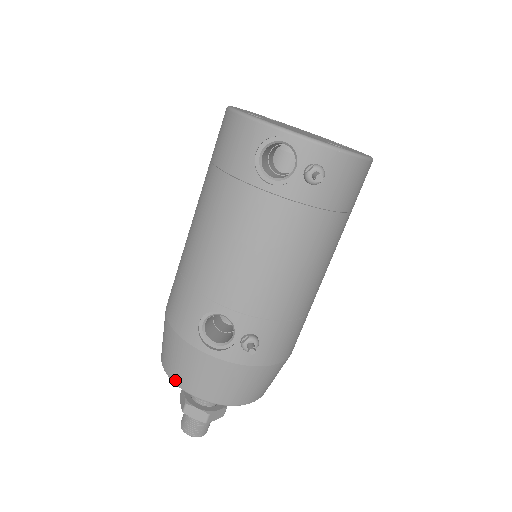
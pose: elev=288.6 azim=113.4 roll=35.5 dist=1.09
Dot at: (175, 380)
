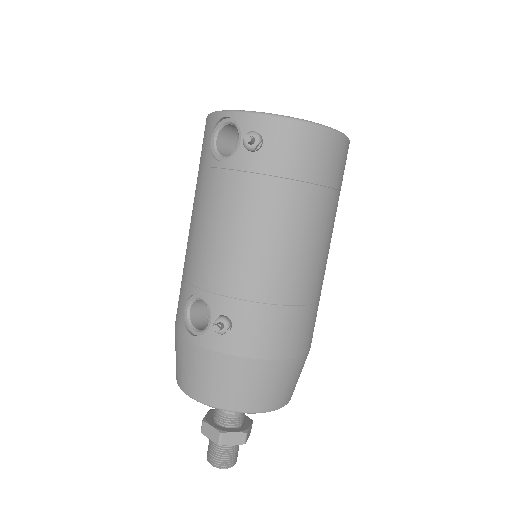
Dot at: (178, 381)
